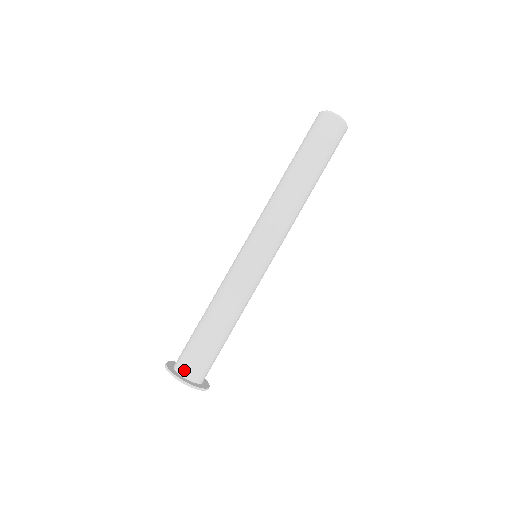
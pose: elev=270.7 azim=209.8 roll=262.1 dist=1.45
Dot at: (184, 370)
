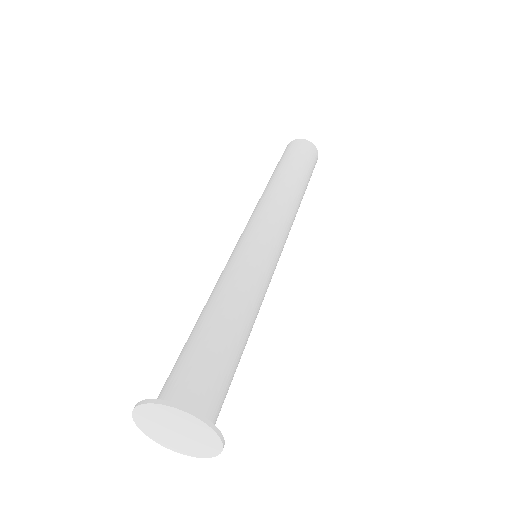
Dot at: (176, 398)
